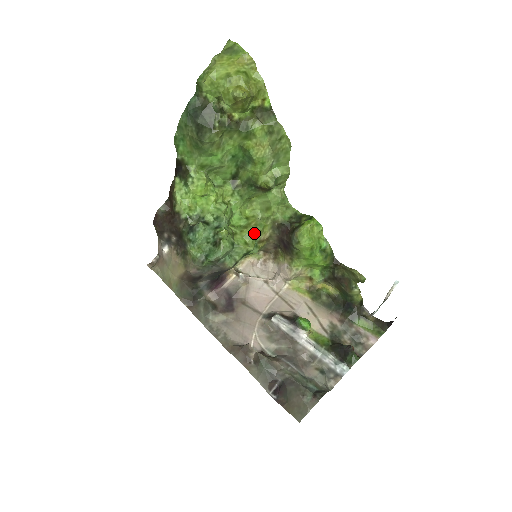
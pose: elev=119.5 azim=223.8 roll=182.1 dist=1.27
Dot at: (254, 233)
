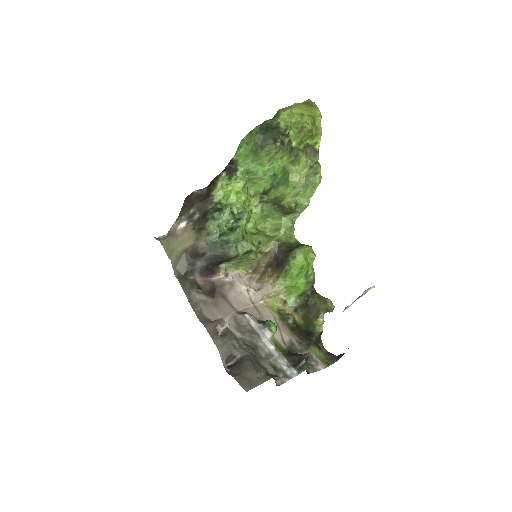
Dot at: (261, 240)
